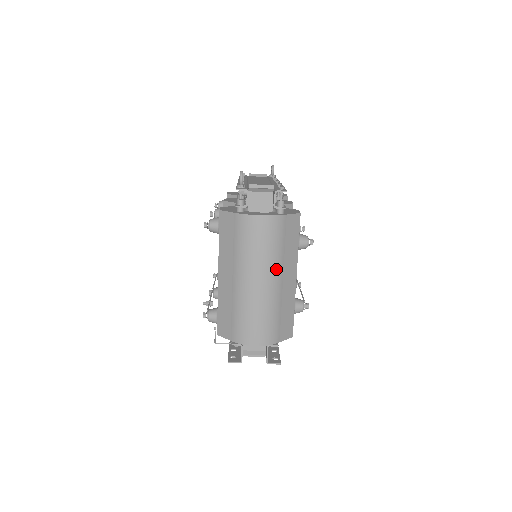
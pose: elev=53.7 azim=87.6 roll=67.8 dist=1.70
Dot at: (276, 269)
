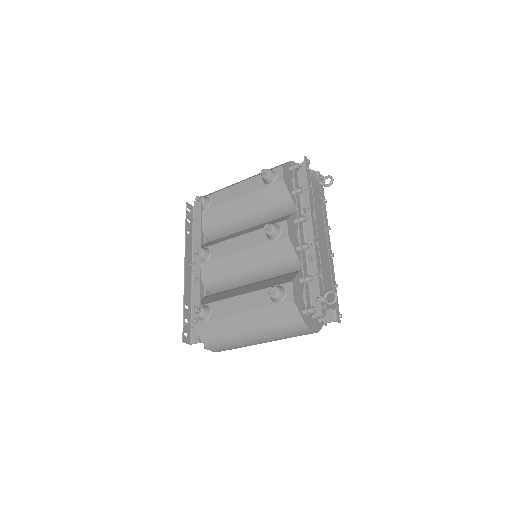
Dot at: occluded
